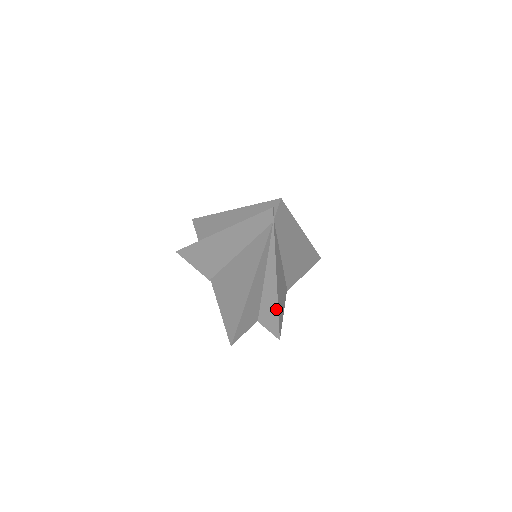
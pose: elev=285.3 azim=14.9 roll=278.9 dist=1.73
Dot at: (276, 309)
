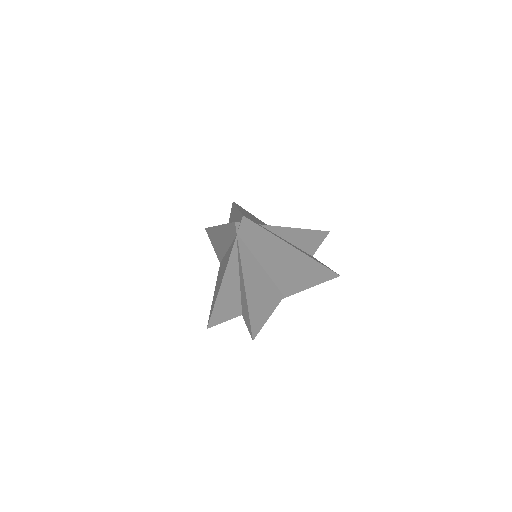
Dot at: (248, 313)
